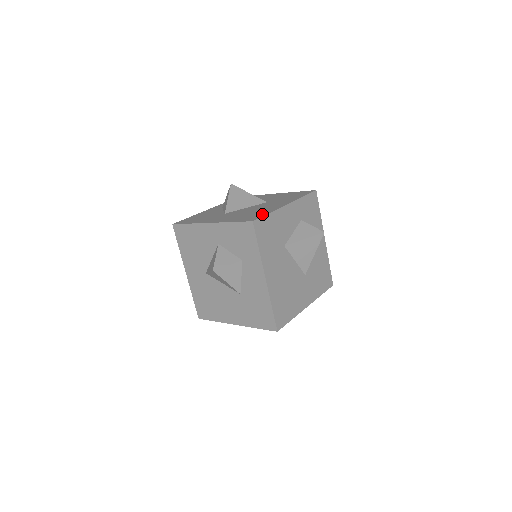
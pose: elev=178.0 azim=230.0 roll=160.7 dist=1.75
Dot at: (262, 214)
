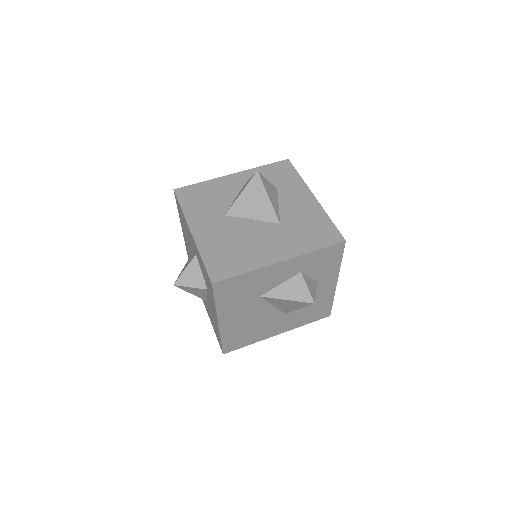
Dot at: (237, 269)
